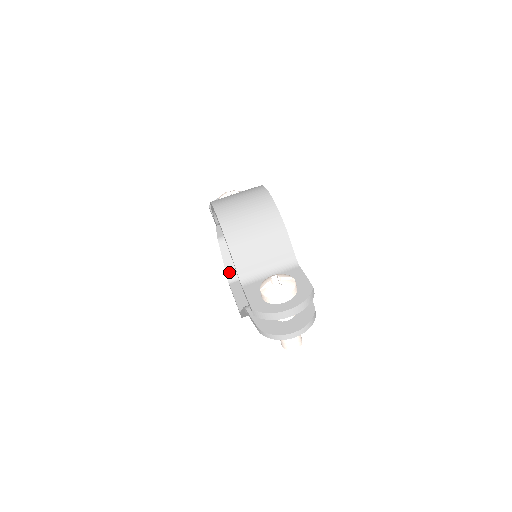
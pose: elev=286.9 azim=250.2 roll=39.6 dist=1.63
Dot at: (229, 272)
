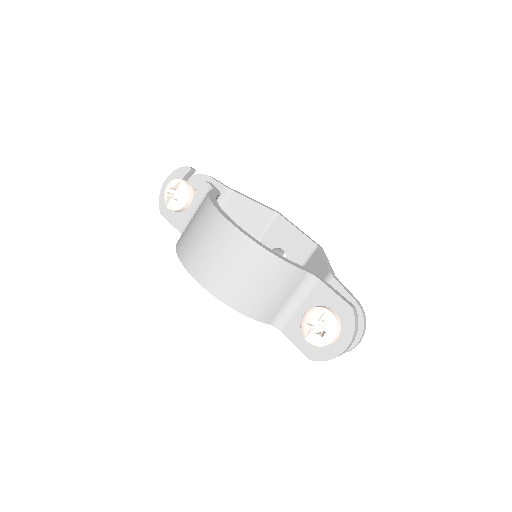
Dot at: occluded
